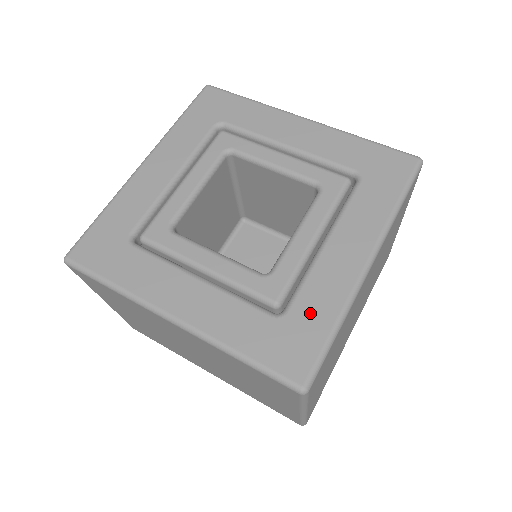
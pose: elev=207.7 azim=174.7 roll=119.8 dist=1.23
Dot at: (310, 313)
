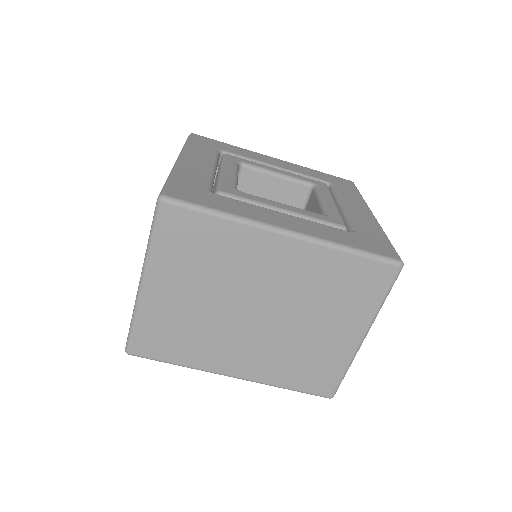
Dot at: (223, 202)
